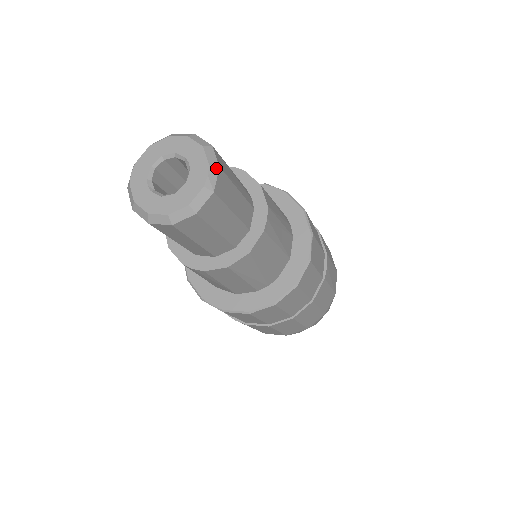
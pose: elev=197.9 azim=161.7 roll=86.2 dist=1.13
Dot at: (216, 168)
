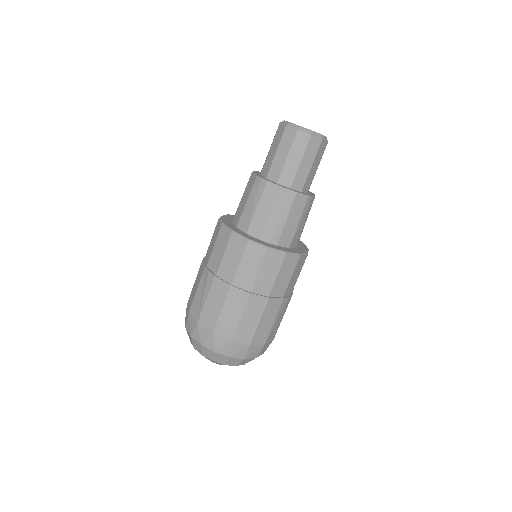
Dot at: (327, 140)
